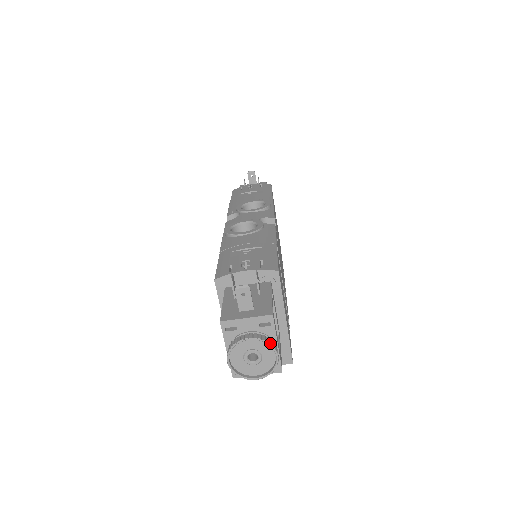
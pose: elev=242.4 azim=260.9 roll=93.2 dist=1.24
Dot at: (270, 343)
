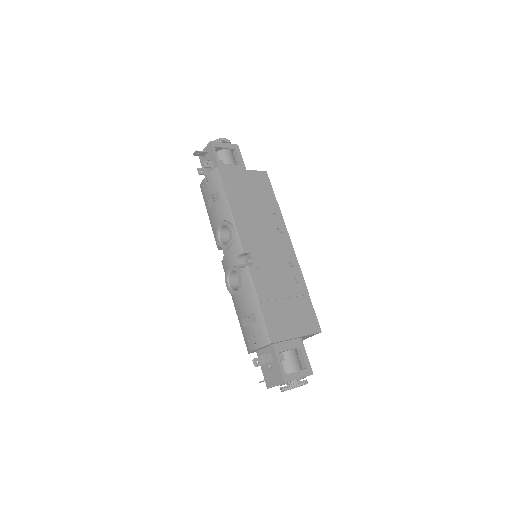
Dot at: (295, 387)
